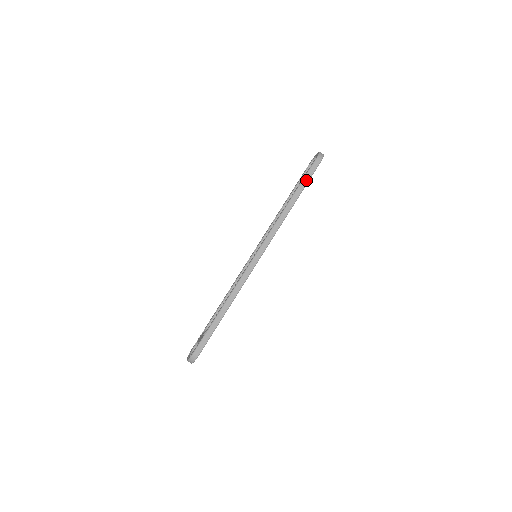
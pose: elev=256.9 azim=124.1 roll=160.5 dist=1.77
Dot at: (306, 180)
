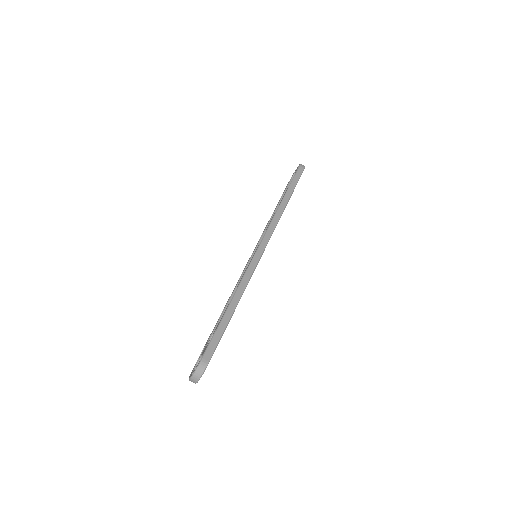
Dot at: (294, 183)
